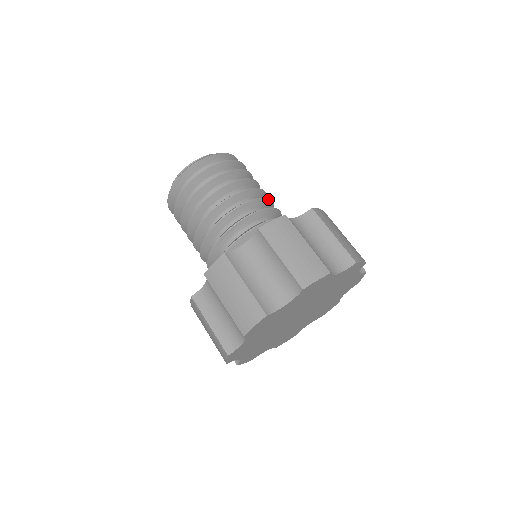
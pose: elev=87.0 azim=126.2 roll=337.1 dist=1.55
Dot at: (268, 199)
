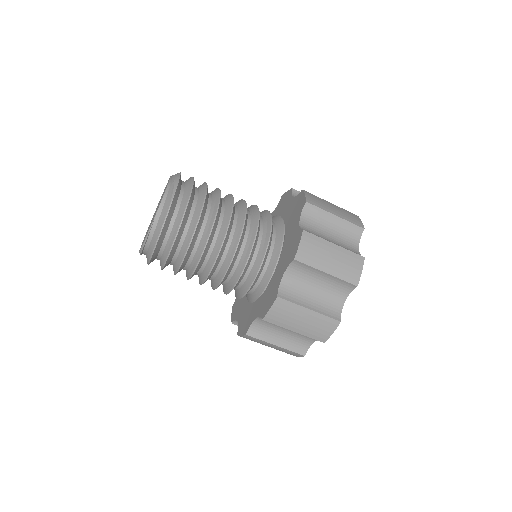
Dot at: occluded
